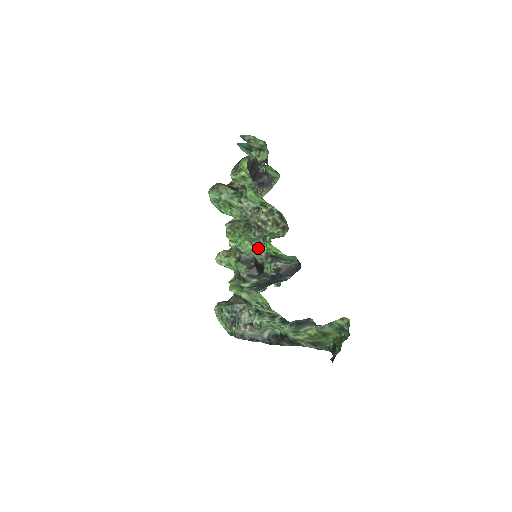
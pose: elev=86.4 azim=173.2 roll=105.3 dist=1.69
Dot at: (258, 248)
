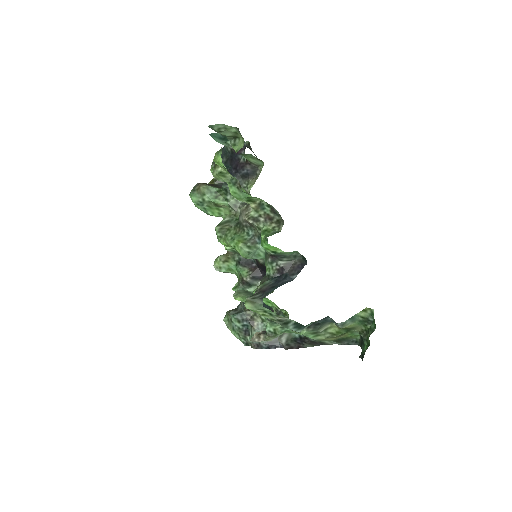
Dot at: (255, 249)
